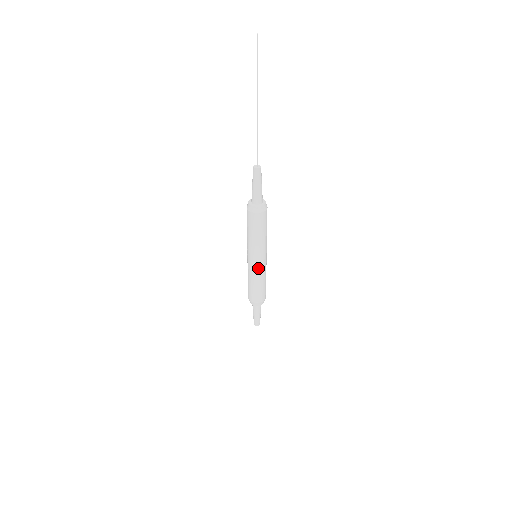
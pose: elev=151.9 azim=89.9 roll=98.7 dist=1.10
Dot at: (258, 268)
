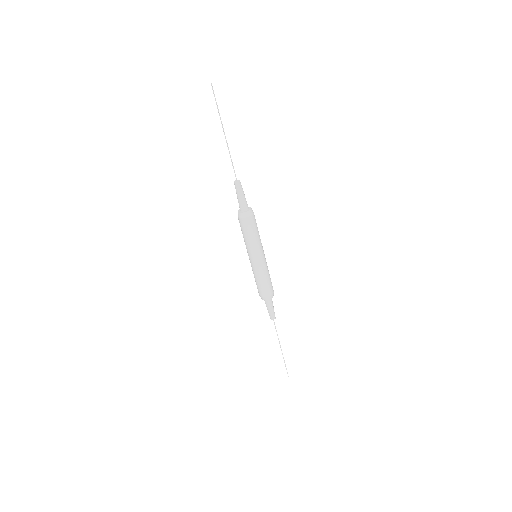
Dot at: (257, 266)
